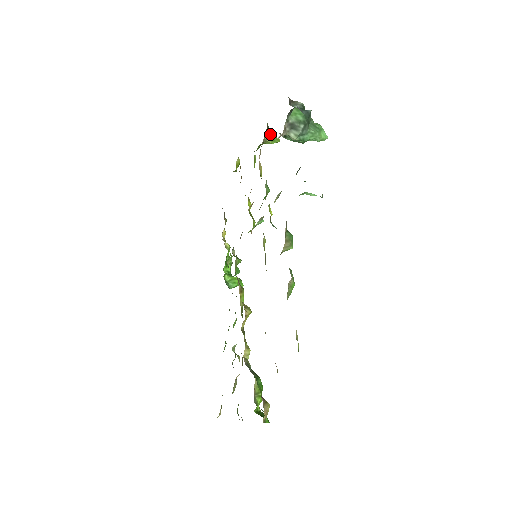
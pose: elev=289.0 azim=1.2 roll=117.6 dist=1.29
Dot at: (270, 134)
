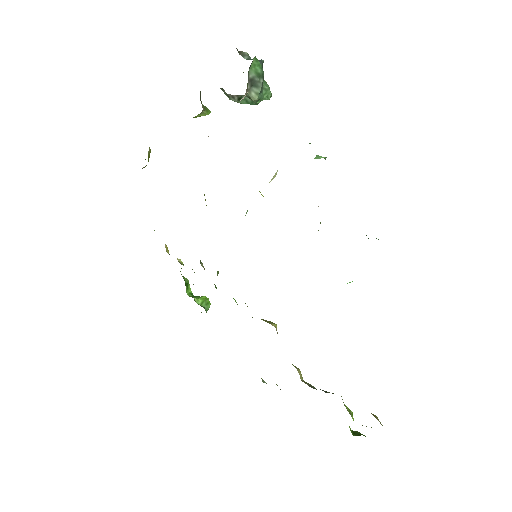
Dot at: occluded
